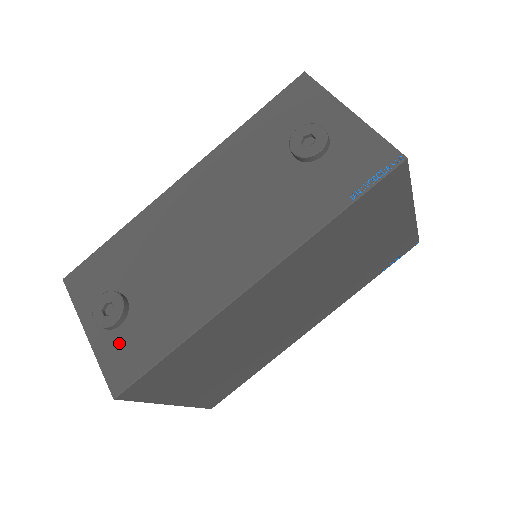
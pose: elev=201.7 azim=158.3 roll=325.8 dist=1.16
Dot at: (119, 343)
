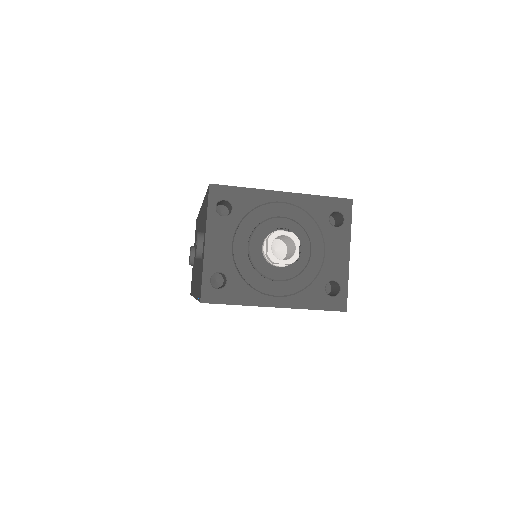
Dot at: (192, 274)
